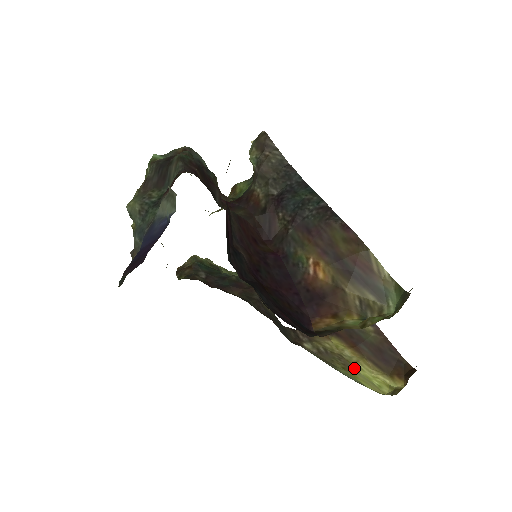
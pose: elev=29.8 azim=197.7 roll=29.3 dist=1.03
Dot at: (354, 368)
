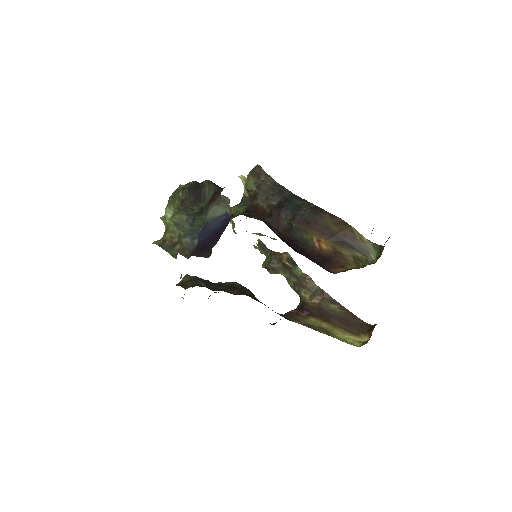
Dot at: (332, 333)
